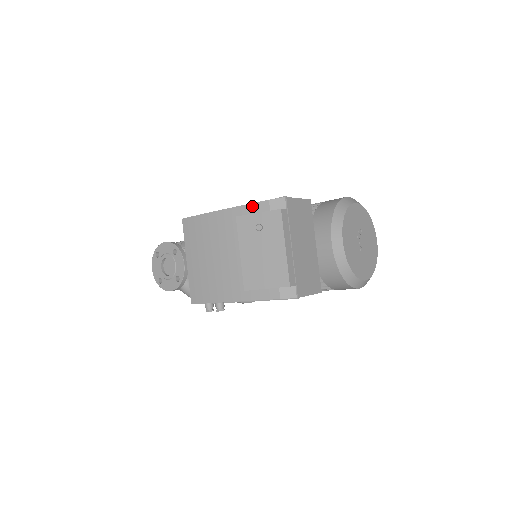
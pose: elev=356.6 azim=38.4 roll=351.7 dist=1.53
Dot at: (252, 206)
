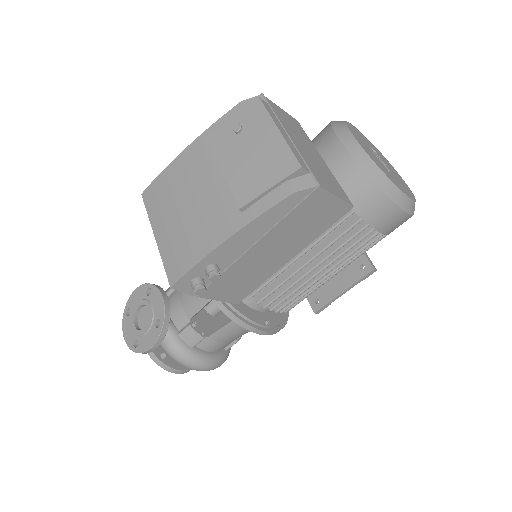
Dot at: (223, 119)
